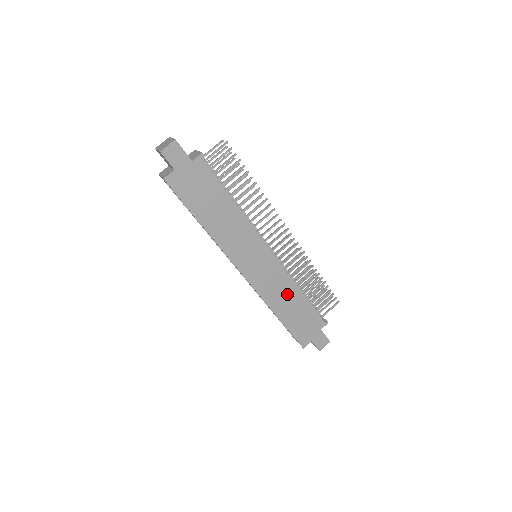
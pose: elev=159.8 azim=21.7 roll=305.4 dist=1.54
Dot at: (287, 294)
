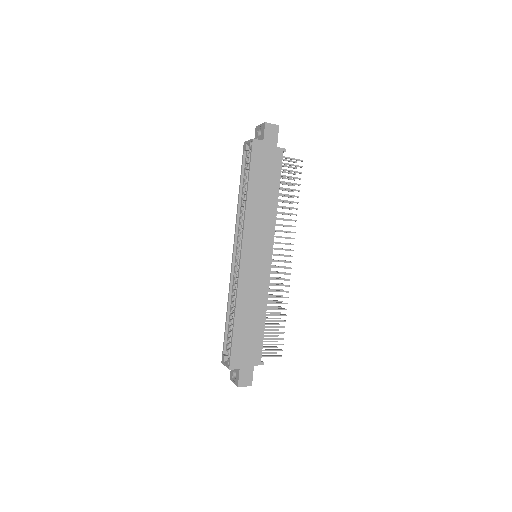
Dot at: (256, 305)
